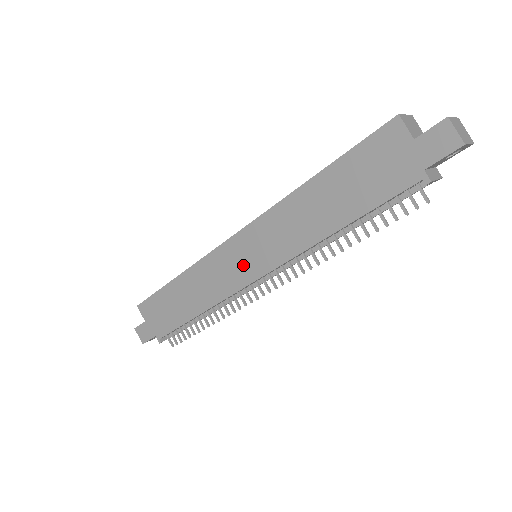
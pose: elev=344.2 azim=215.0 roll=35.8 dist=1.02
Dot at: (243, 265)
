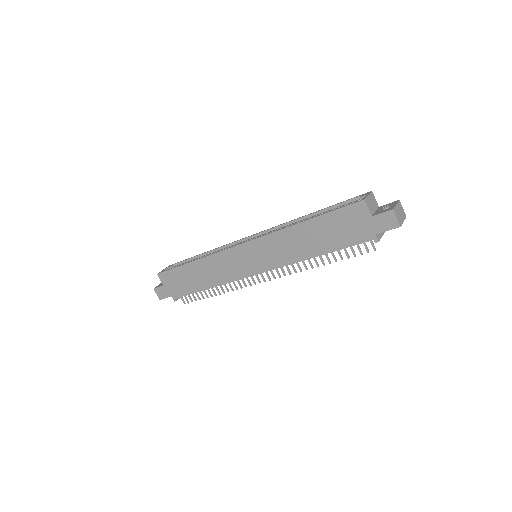
Dot at: (248, 263)
